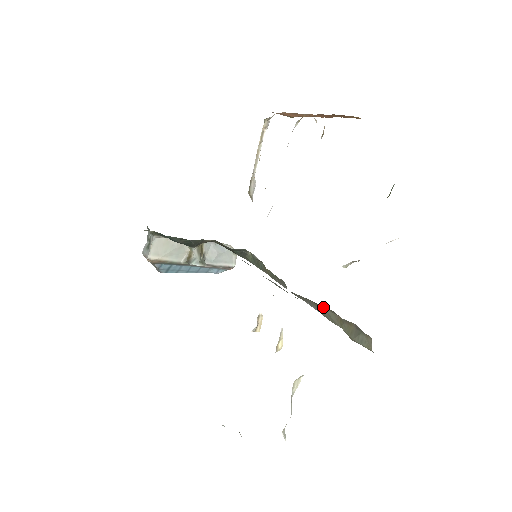
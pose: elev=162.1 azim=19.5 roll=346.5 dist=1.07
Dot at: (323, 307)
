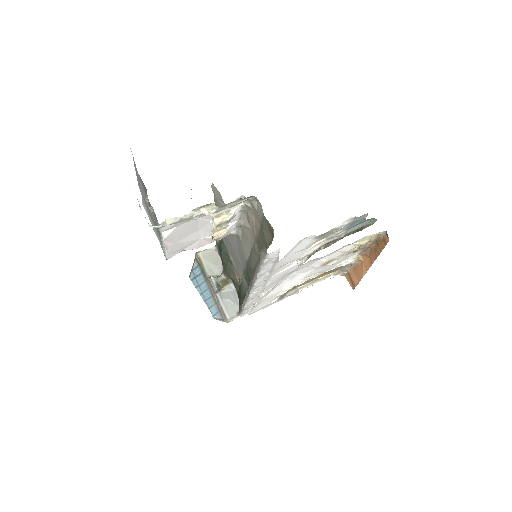
Dot at: occluded
